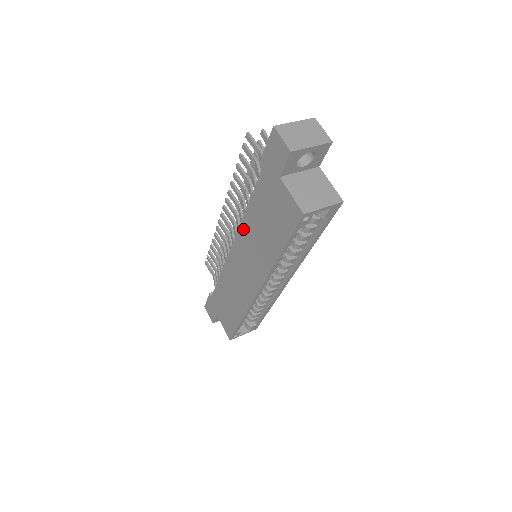
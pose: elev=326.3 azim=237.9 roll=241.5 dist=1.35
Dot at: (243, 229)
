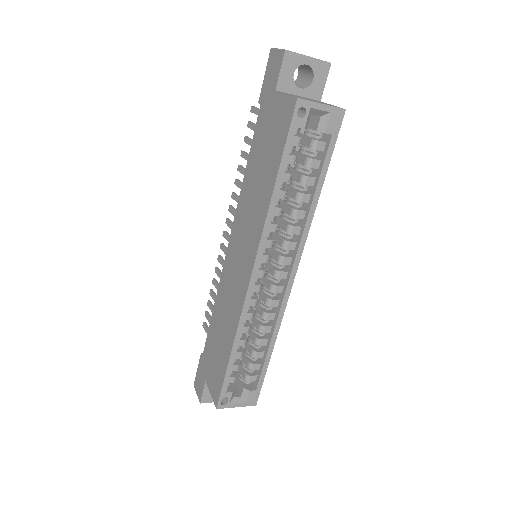
Dot at: (240, 203)
